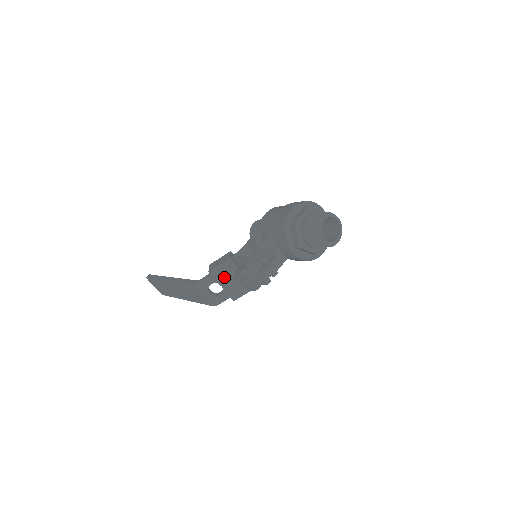
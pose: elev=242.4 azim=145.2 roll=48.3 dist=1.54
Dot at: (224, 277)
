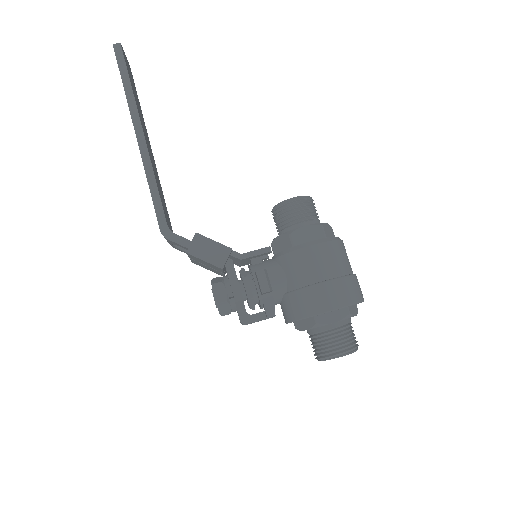
Dot at: (200, 261)
